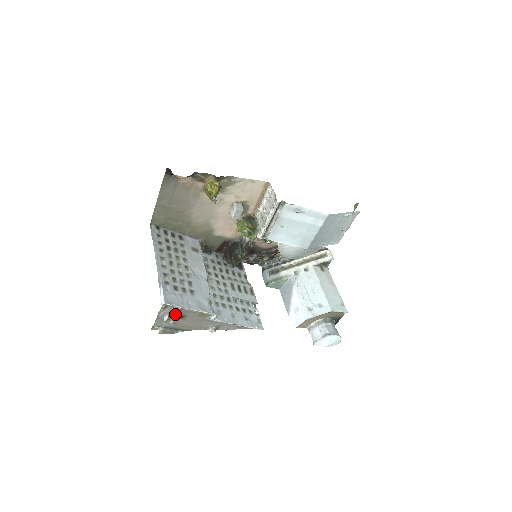
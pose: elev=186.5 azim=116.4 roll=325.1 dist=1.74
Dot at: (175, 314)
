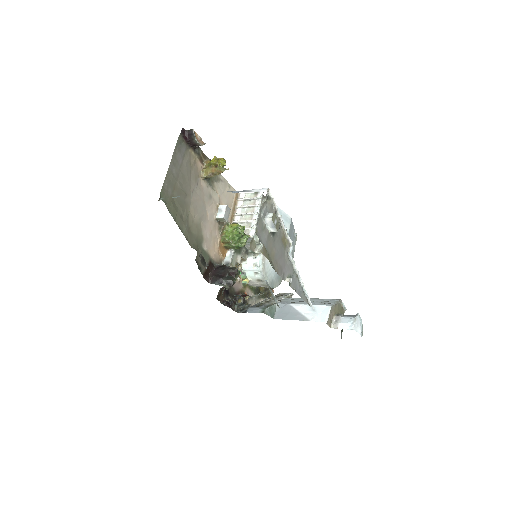
Dot at: occluded
